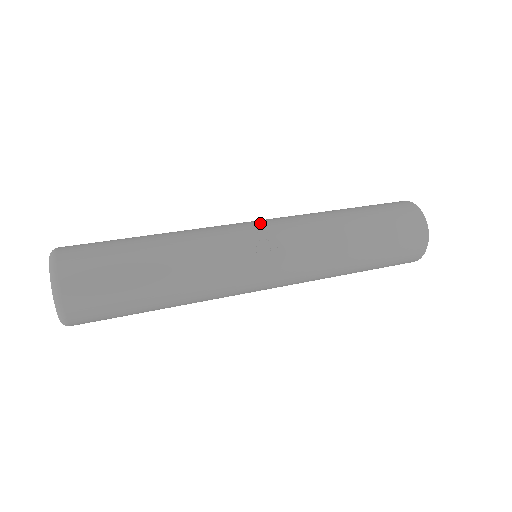
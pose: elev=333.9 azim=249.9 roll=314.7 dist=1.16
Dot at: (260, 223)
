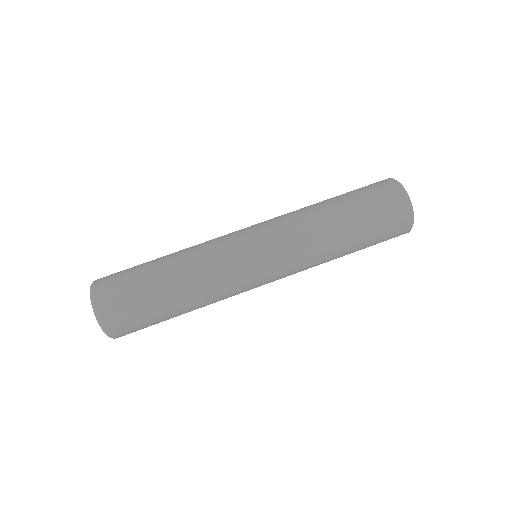
Dot at: (264, 258)
